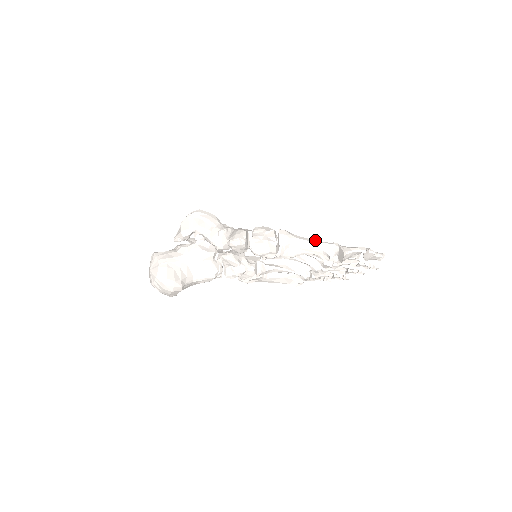
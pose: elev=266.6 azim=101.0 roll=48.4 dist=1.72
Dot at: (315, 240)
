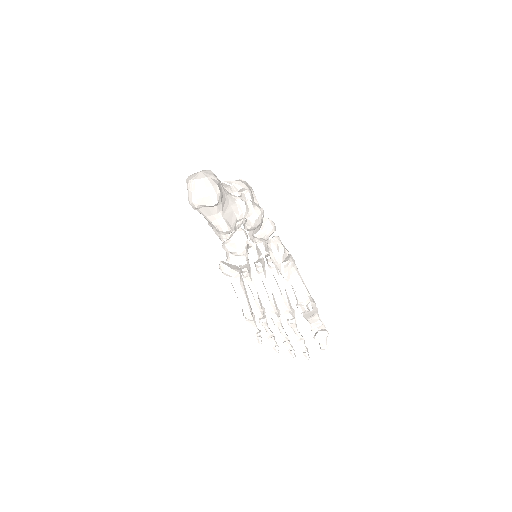
Dot at: occluded
